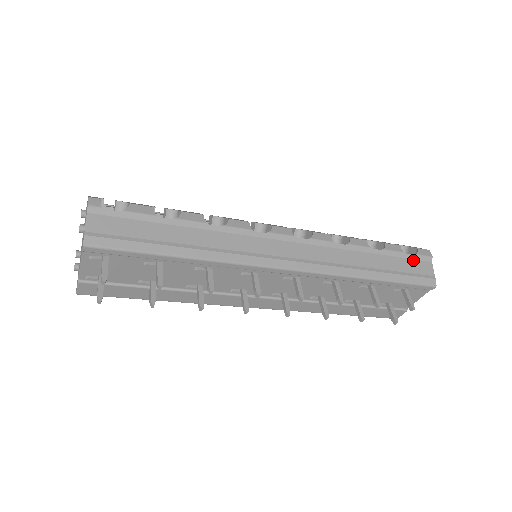
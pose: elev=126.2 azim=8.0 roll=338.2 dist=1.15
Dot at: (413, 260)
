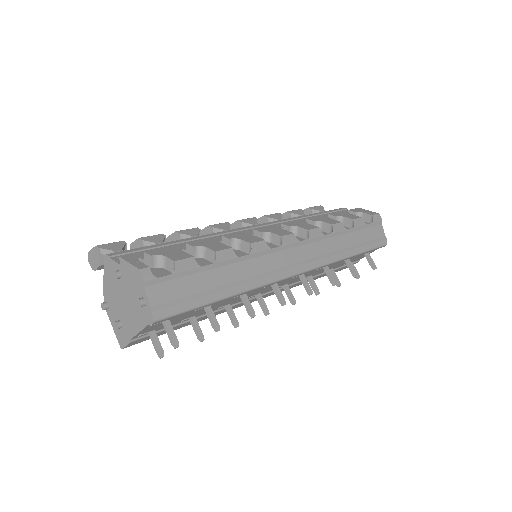
Dot at: (371, 227)
